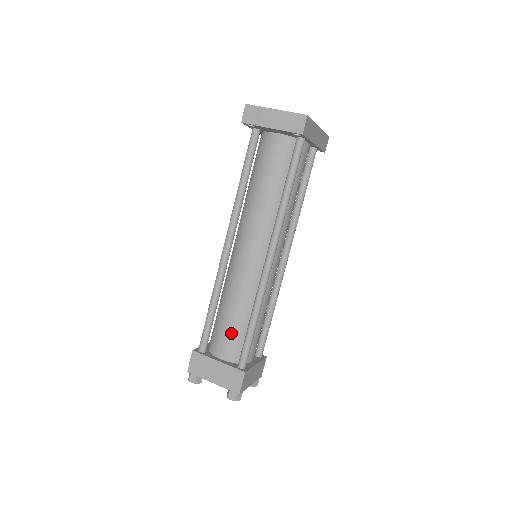
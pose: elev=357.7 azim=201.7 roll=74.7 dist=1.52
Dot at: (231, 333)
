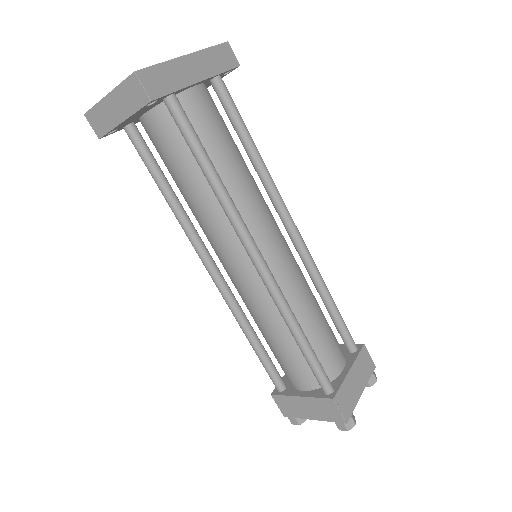
Dot at: (290, 361)
